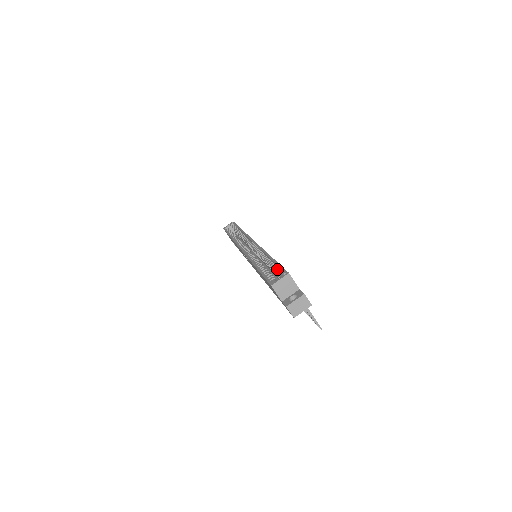
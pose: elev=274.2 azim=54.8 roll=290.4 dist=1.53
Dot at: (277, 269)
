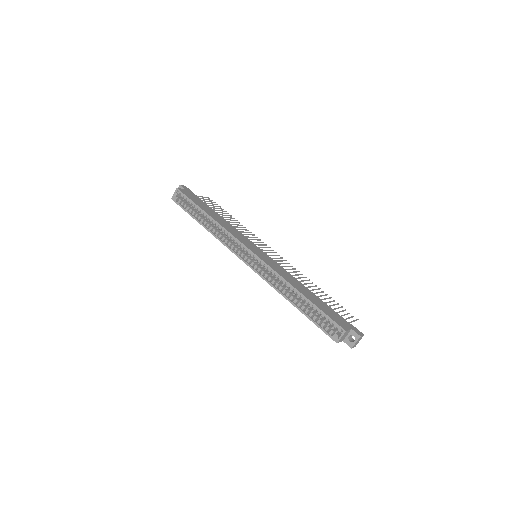
Dot at: (324, 316)
